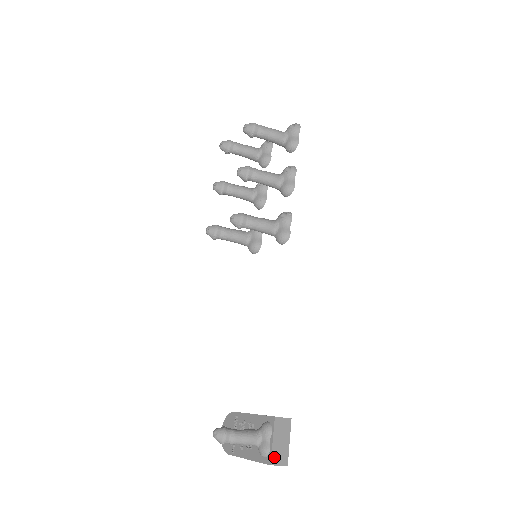
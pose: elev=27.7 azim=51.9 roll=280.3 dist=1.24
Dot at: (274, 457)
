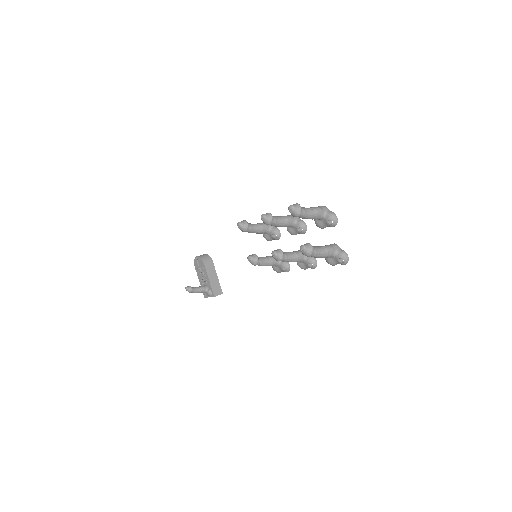
Dot at: (207, 297)
